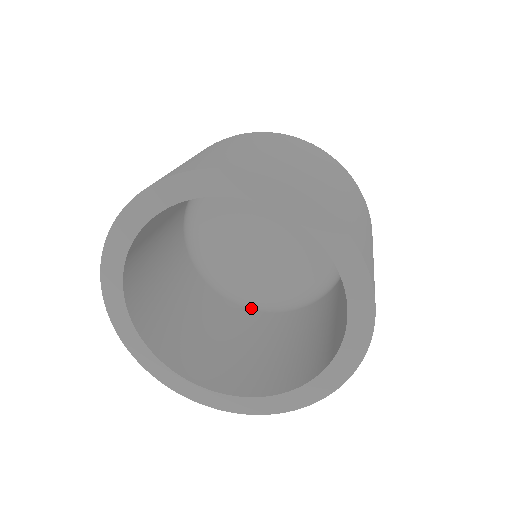
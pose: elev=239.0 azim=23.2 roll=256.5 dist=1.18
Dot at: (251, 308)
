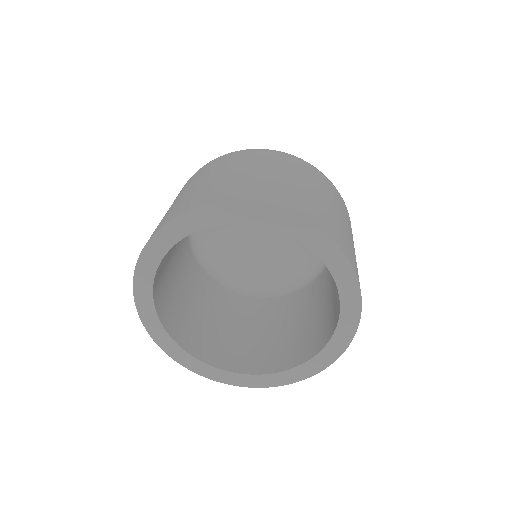
Dot at: (196, 258)
